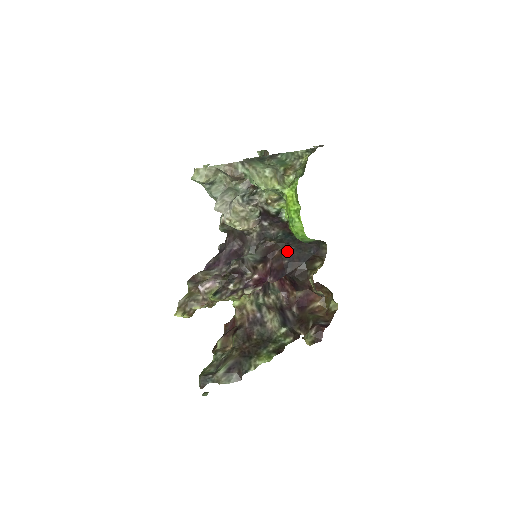
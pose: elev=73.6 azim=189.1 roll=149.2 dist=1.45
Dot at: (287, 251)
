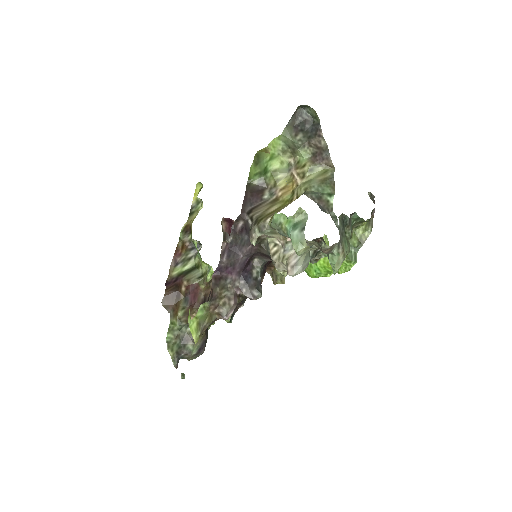
Dot at: occluded
